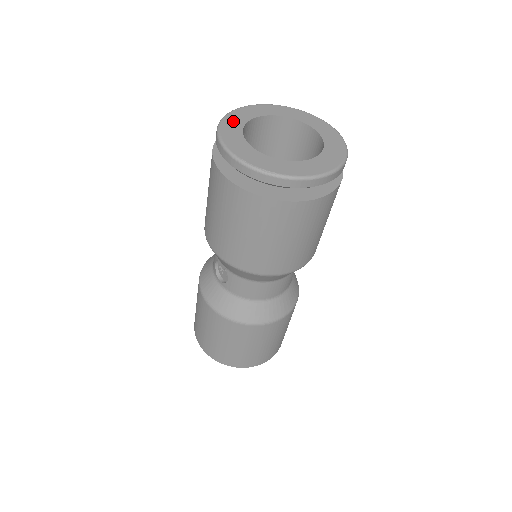
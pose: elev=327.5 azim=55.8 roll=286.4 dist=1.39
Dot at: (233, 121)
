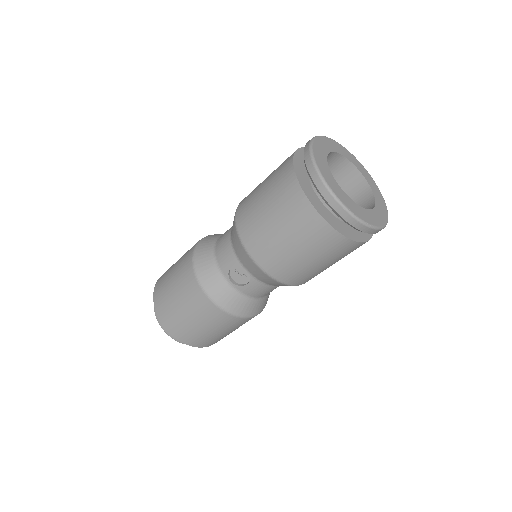
Dot at: (321, 162)
